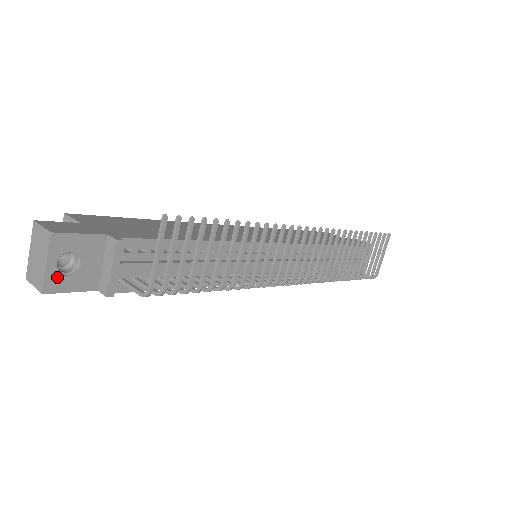
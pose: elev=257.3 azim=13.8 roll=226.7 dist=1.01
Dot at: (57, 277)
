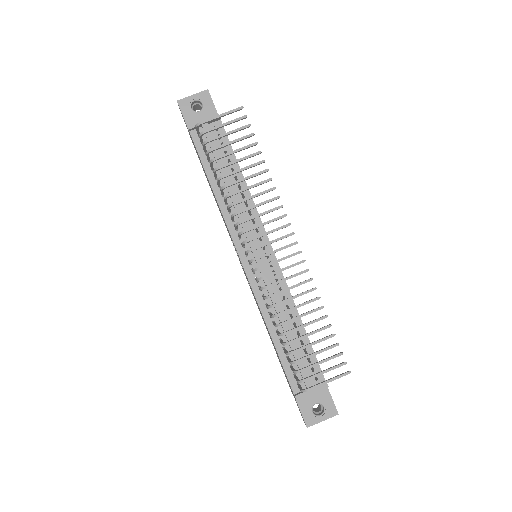
Dot at: (188, 103)
